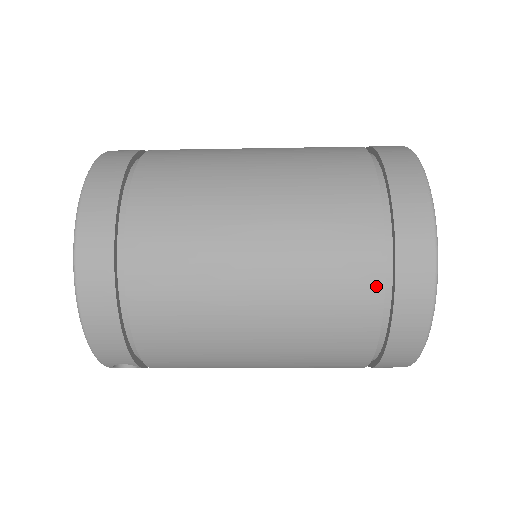
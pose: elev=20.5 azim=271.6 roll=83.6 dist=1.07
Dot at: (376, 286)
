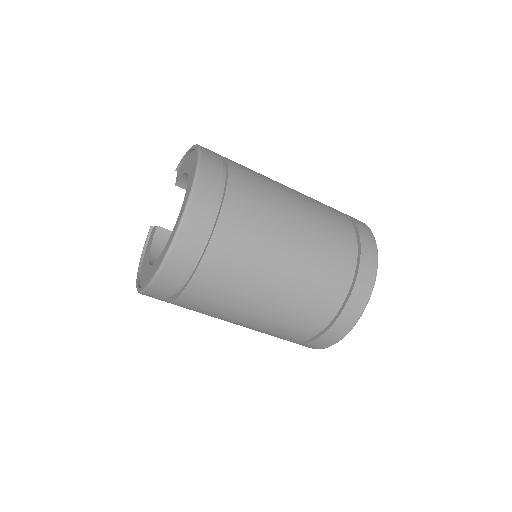
Dot at: (313, 332)
